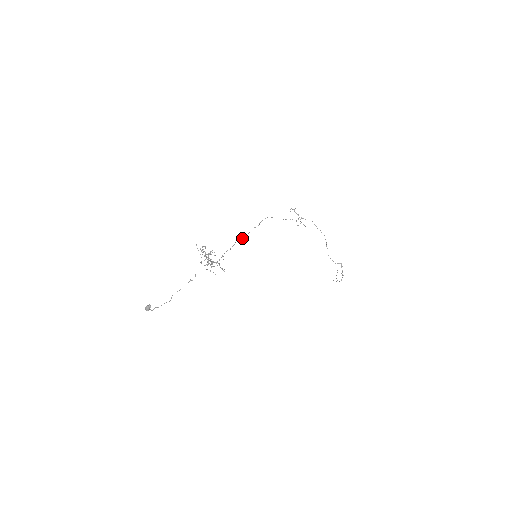
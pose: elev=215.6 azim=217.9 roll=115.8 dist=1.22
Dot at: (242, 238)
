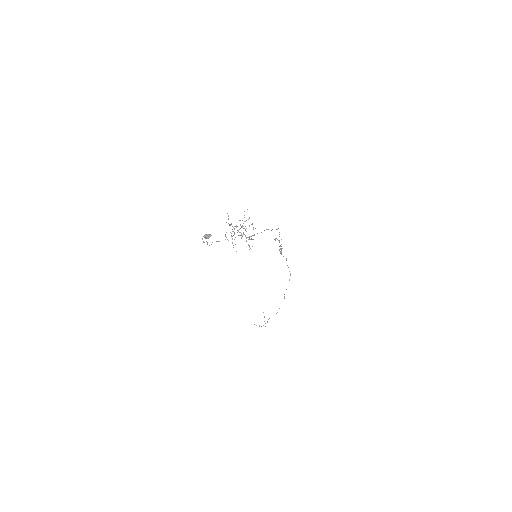
Dot at: occluded
